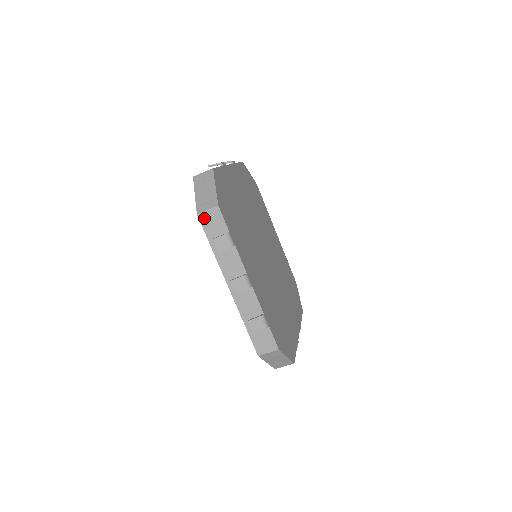
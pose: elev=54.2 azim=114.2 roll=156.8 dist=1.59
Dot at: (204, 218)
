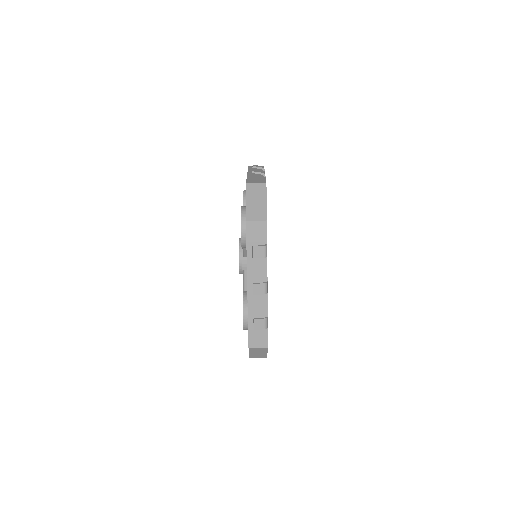
Dot at: (251, 226)
